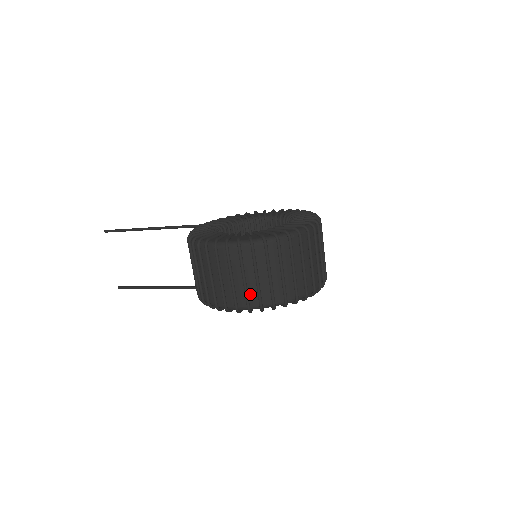
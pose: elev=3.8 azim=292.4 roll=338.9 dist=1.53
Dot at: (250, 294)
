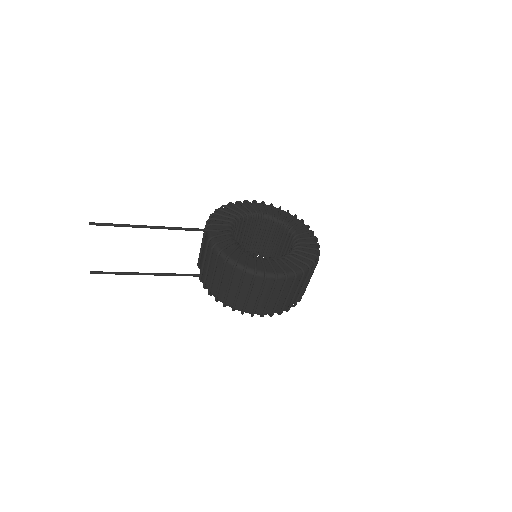
Dot at: (277, 306)
